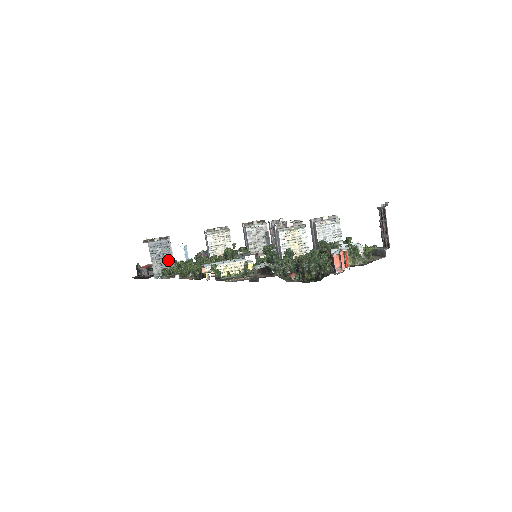
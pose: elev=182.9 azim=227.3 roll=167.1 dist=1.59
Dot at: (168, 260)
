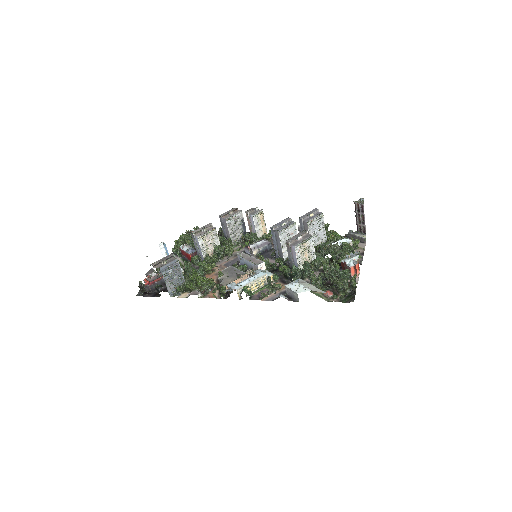
Dot at: (179, 277)
